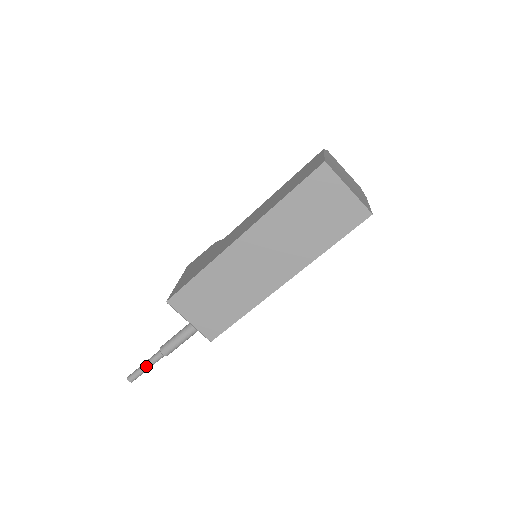
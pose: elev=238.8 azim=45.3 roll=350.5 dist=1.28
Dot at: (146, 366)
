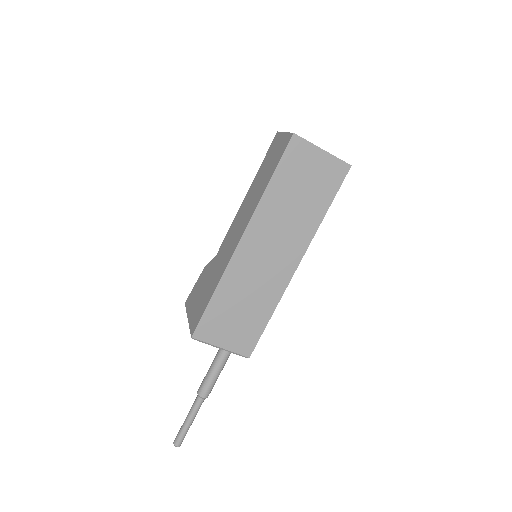
Dot at: (190, 420)
